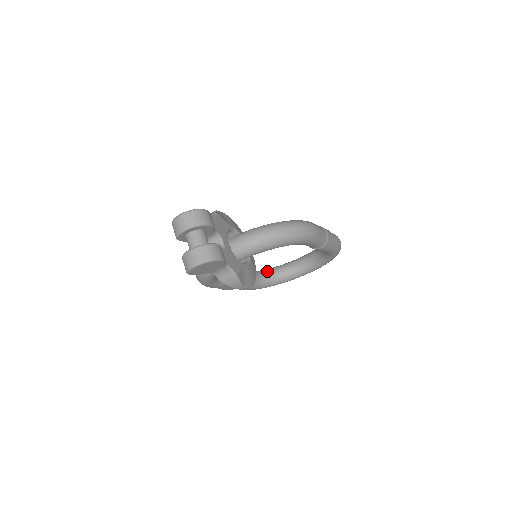
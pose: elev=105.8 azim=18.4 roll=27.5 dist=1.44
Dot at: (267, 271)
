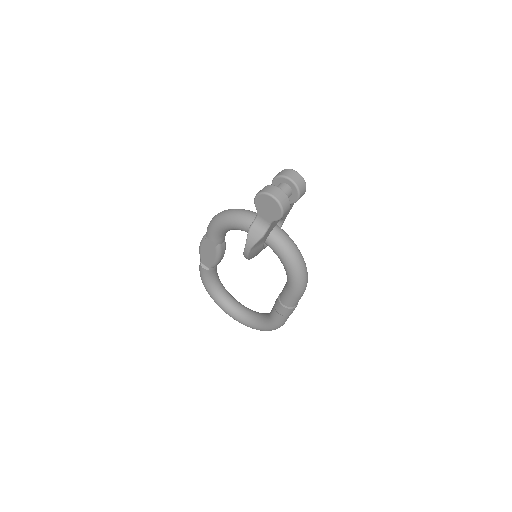
Dot at: (220, 281)
